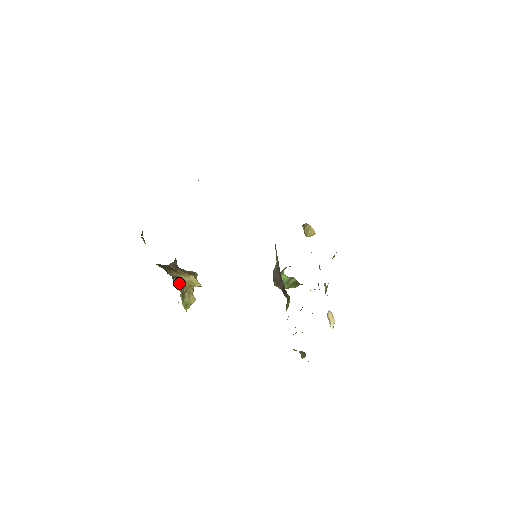
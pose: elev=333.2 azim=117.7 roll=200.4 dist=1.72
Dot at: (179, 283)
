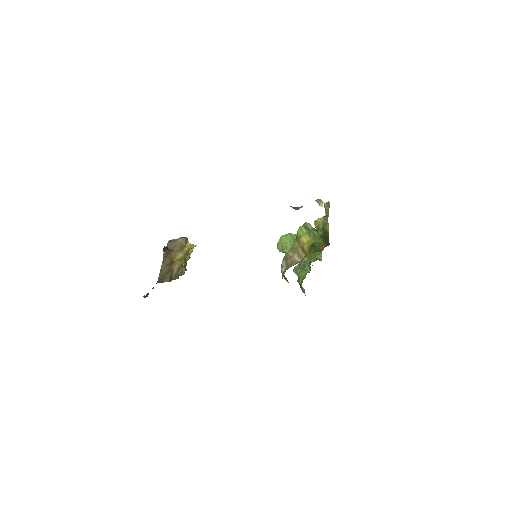
Dot at: (184, 272)
